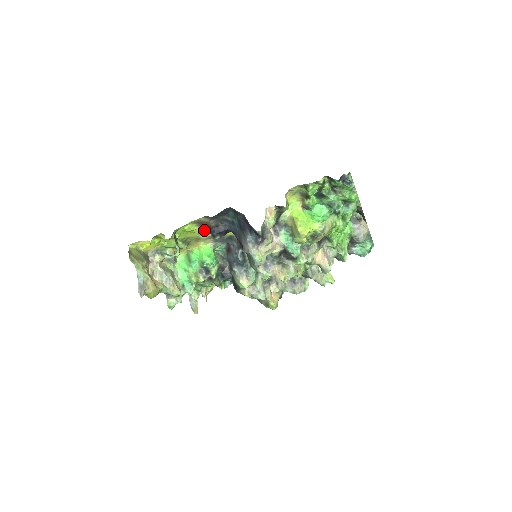
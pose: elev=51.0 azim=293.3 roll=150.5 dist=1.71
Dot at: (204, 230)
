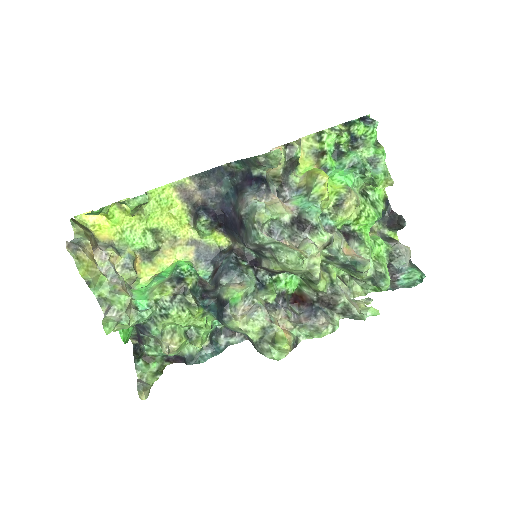
Dot at: (186, 215)
